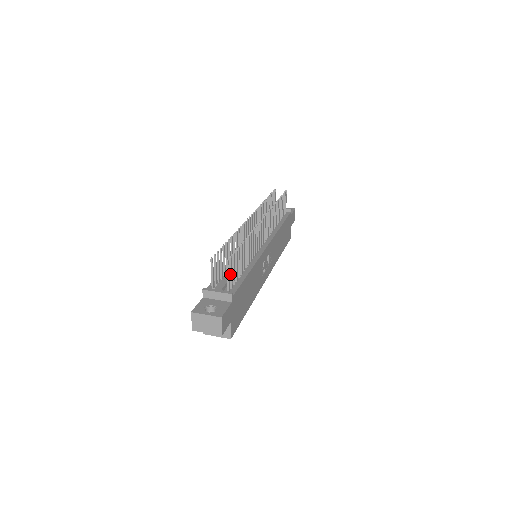
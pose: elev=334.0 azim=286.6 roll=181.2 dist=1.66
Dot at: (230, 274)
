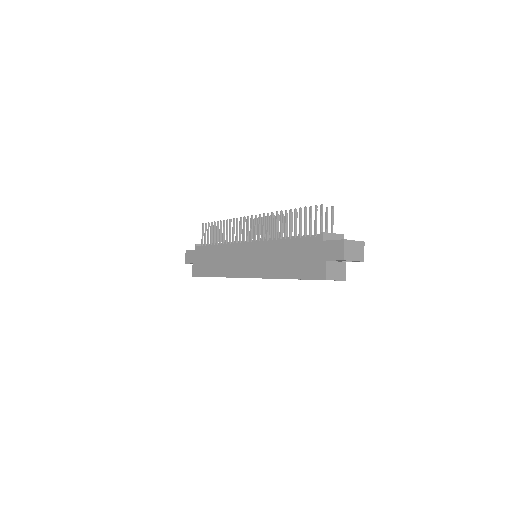
Dot at: (327, 224)
